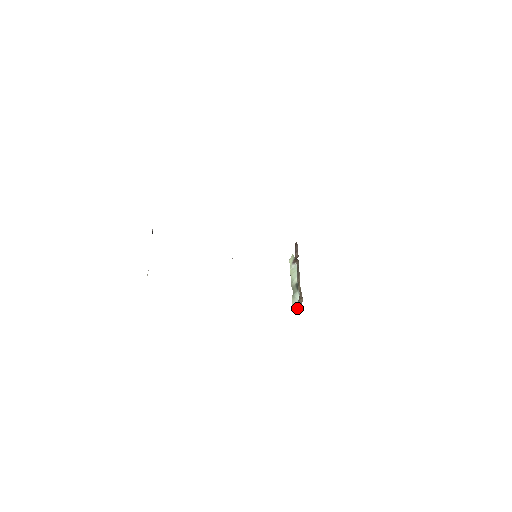
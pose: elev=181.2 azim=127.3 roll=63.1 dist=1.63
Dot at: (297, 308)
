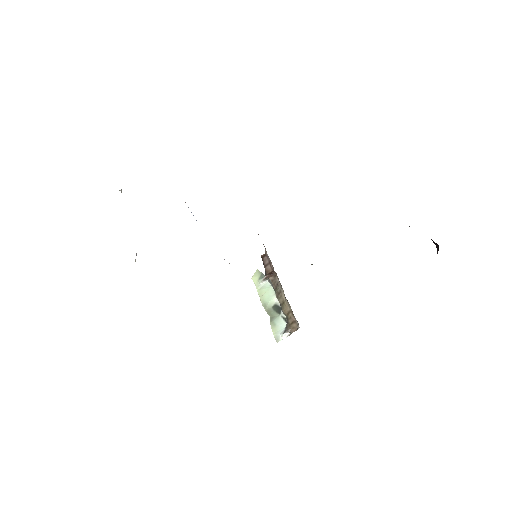
Dot at: (285, 337)
